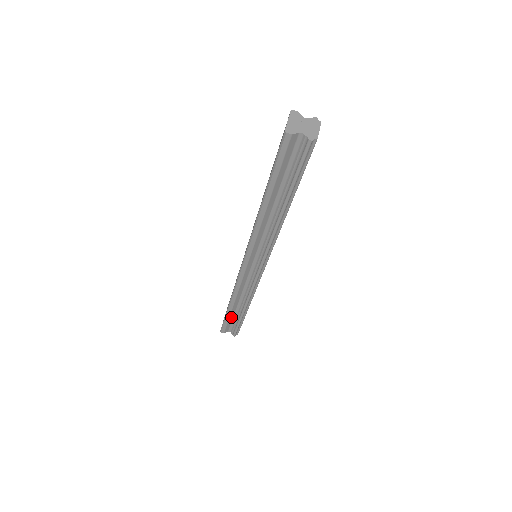
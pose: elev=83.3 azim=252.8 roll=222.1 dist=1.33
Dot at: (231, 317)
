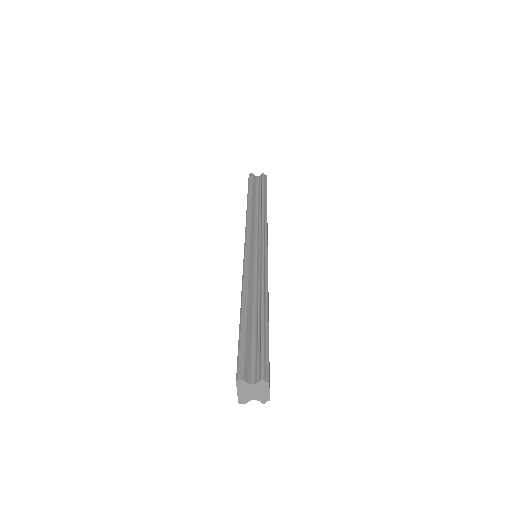
Dot at: occluded
